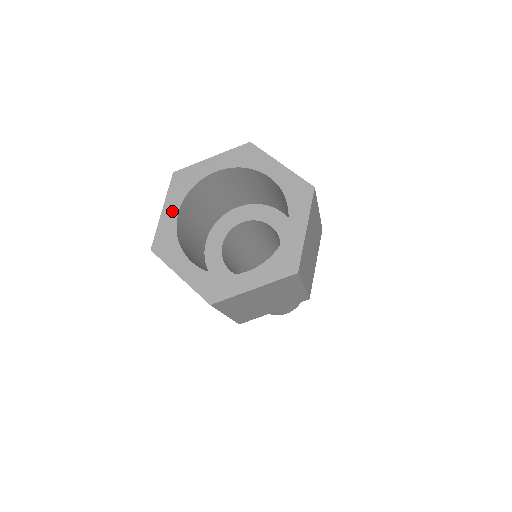
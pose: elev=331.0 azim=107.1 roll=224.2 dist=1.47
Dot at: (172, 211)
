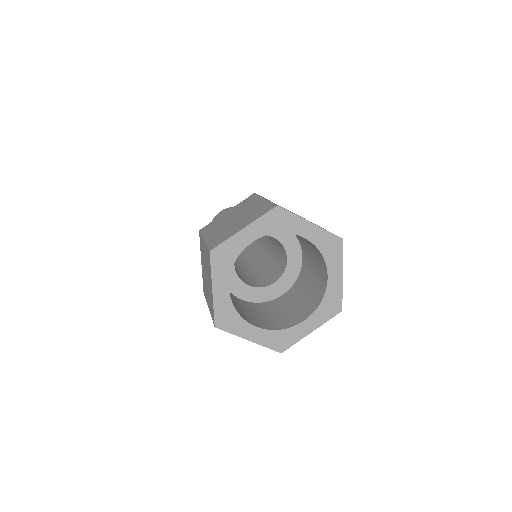
Dot at: (223, 289)
